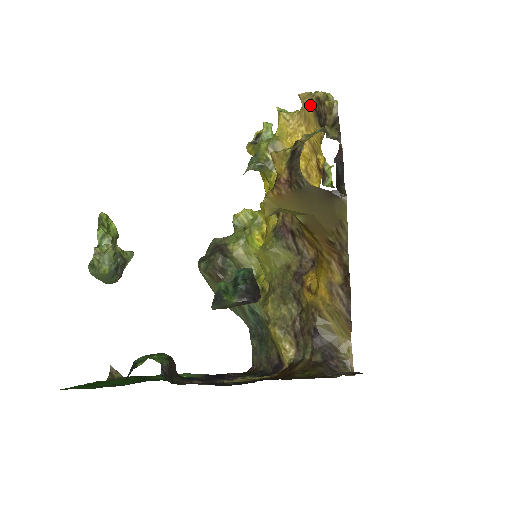
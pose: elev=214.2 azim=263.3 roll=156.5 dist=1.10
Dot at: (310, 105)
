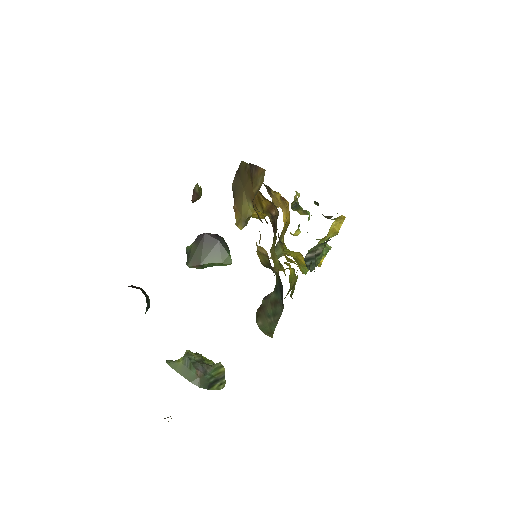
Dot at: (271, 197)
